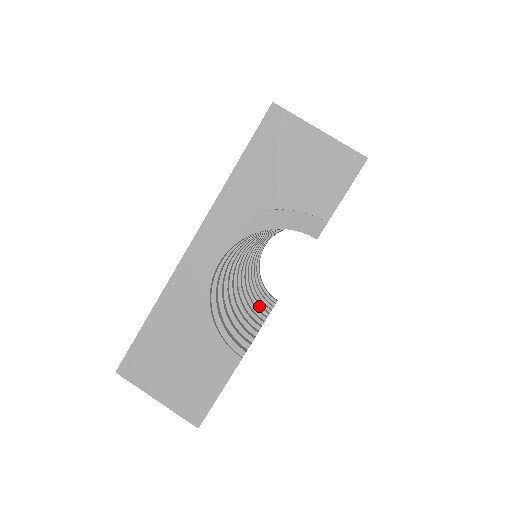
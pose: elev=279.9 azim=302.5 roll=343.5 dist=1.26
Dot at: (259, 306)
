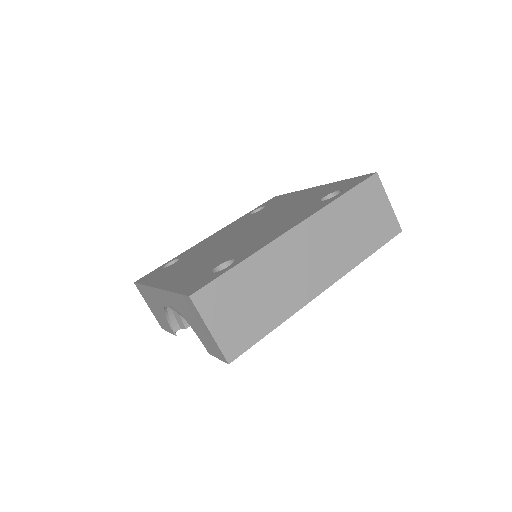
Dot at: occluded
